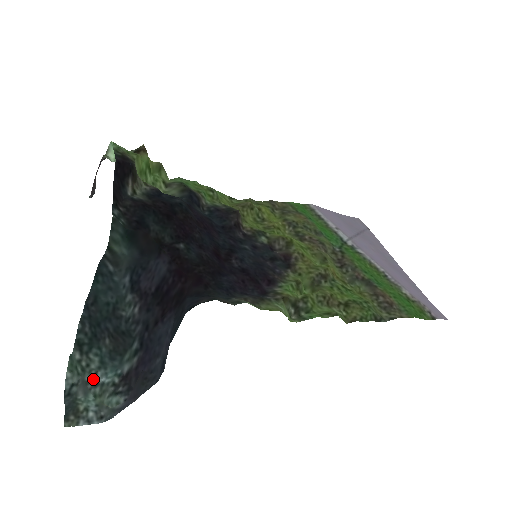
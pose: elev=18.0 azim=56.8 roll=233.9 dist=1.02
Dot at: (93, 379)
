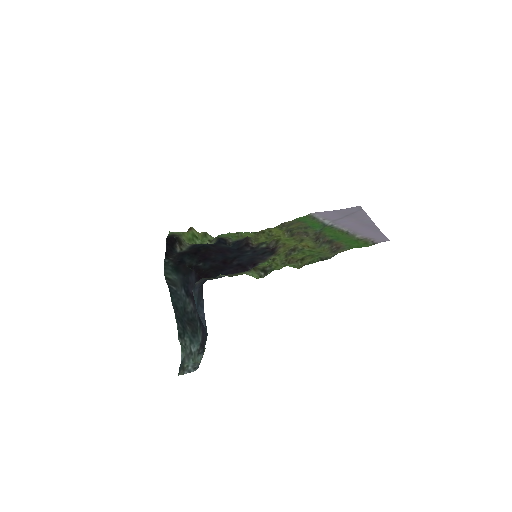
Dot at: (191, 351)
